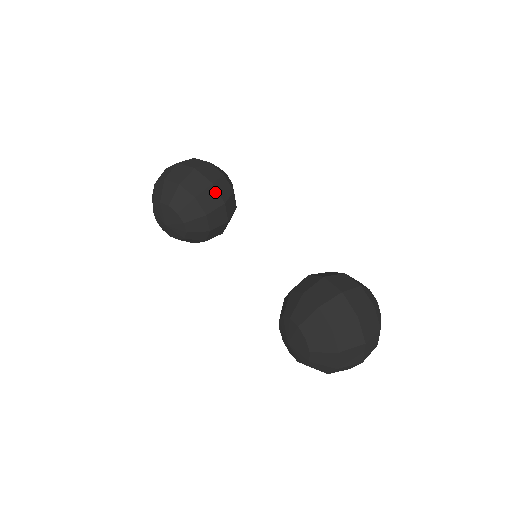
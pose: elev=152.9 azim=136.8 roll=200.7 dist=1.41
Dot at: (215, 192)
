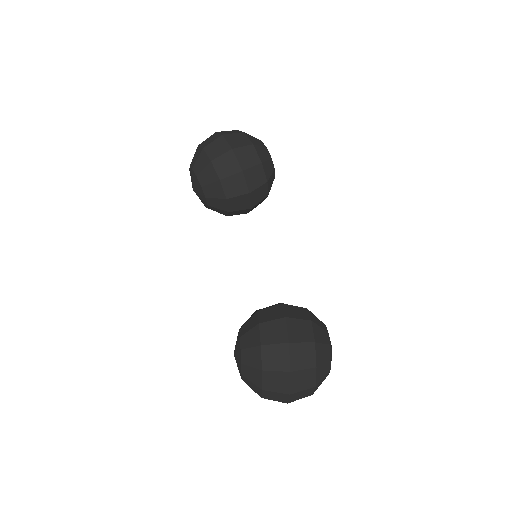
Dot at: (243, 180)
